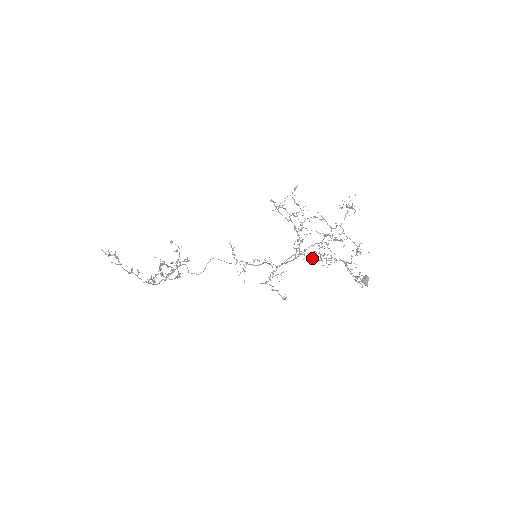
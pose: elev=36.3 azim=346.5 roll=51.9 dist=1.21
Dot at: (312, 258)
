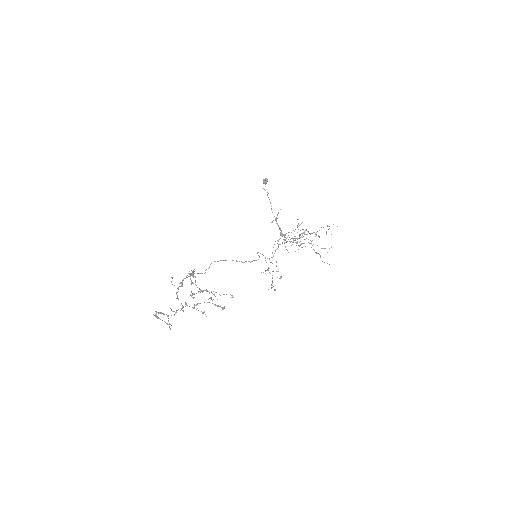
Dot at: occluded
